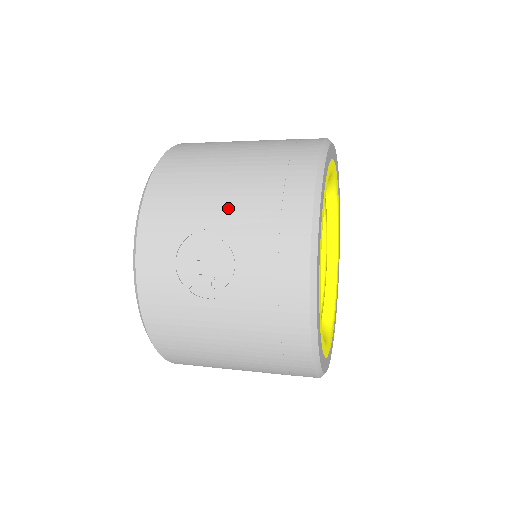
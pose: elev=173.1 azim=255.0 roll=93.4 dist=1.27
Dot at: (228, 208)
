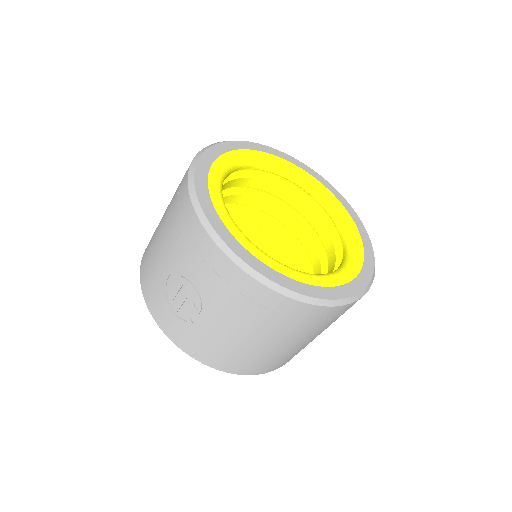
Dot at: (167, 254)
